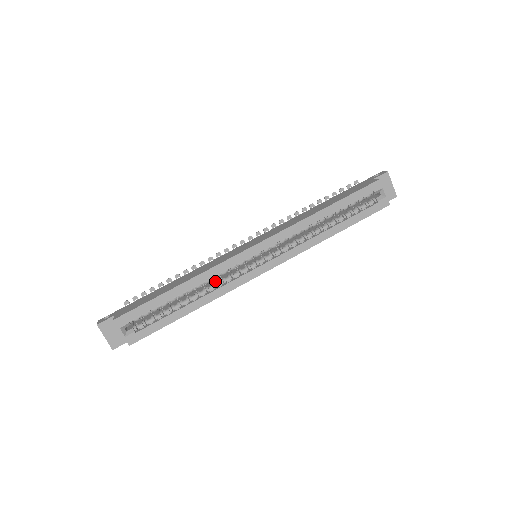
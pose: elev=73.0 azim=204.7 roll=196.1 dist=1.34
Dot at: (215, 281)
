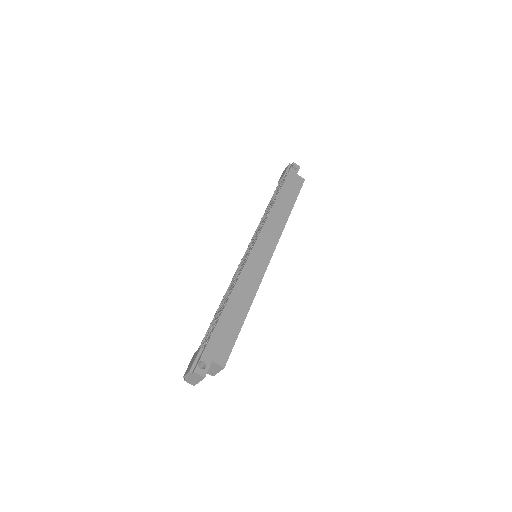
Dot at: occluded
